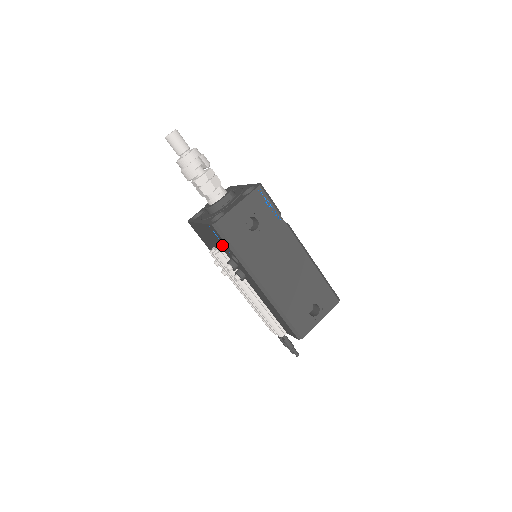
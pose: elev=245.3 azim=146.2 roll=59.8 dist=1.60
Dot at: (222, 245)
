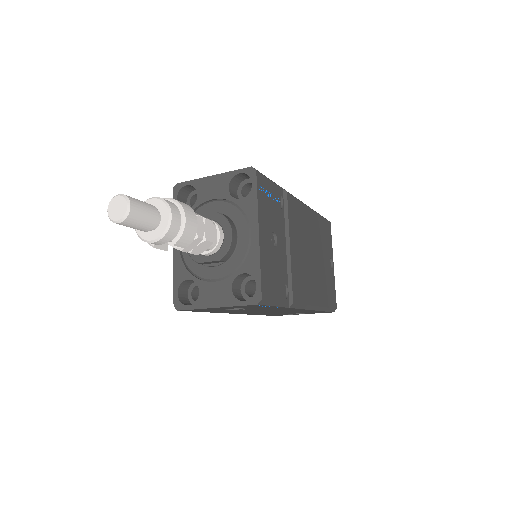
Dot at: occluded
